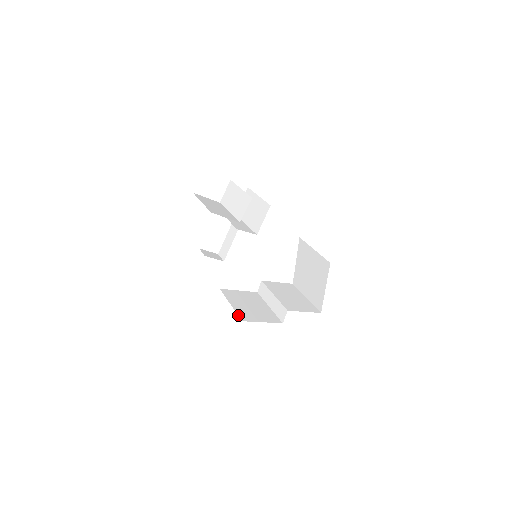
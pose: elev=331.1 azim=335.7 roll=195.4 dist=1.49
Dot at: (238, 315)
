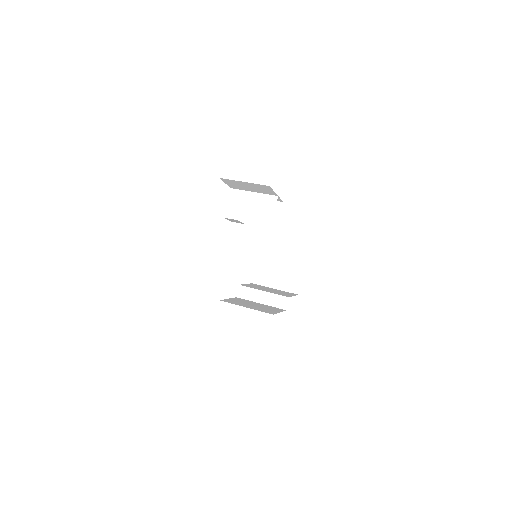
Dot at: occluded
